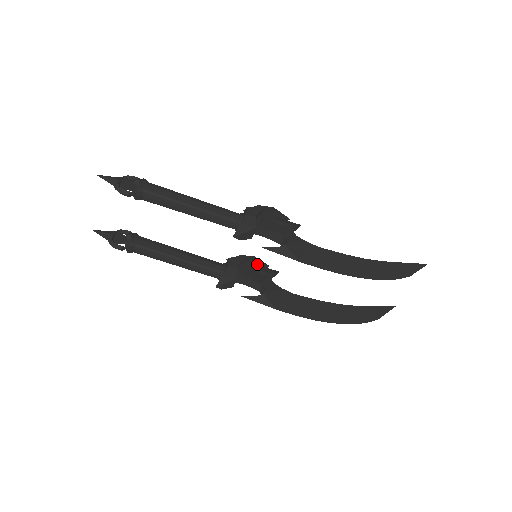
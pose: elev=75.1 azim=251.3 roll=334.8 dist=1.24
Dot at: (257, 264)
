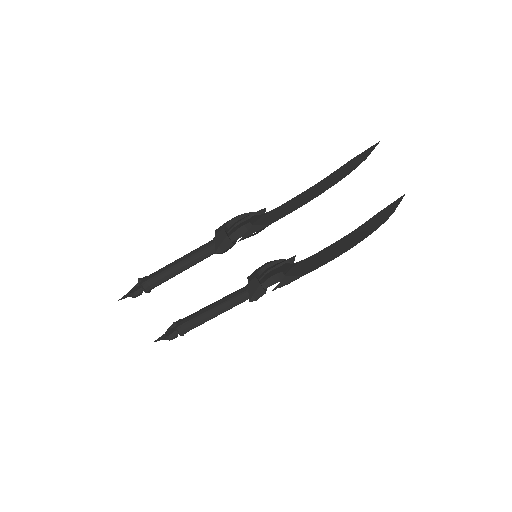
Dot at: (273, 264)
